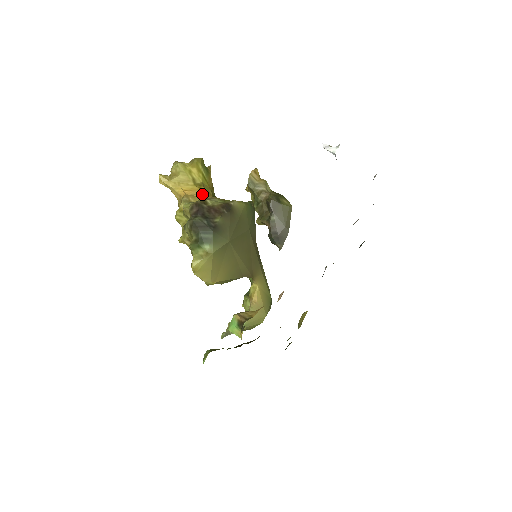
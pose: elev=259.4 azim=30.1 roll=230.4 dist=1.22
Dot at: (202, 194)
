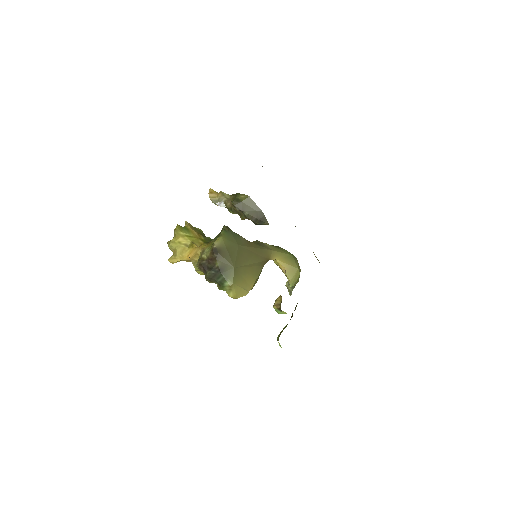
Dot at: (197, 251)
